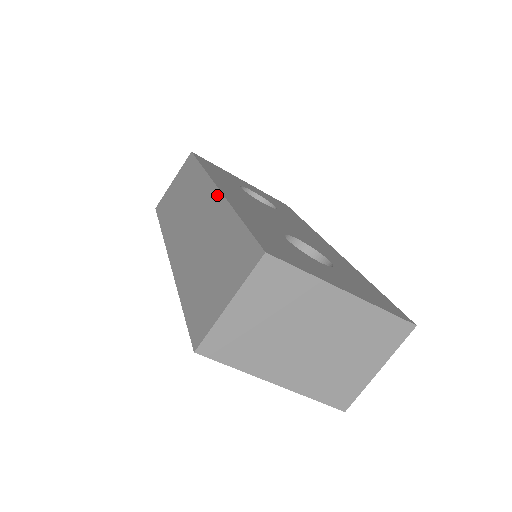
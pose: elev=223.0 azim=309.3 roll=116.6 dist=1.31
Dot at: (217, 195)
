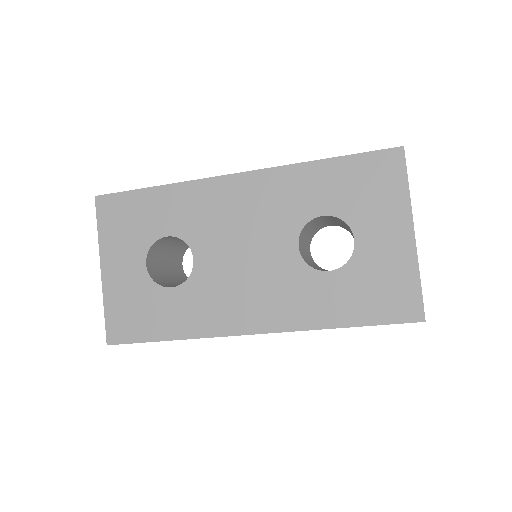
Dot at: occluded
